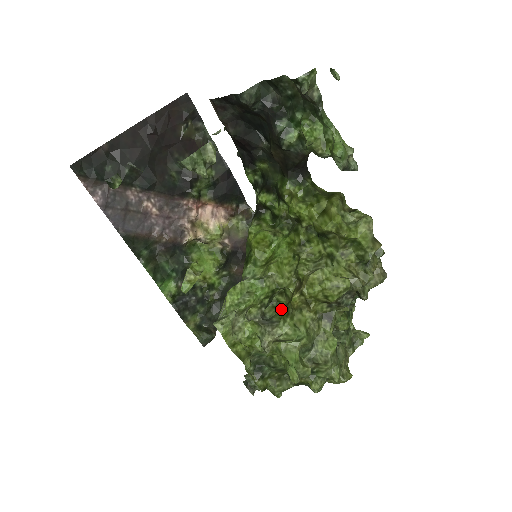
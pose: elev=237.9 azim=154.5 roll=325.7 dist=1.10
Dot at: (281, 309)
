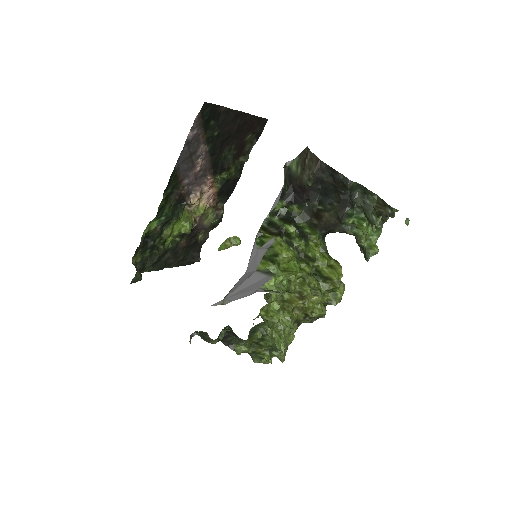
Dot at: occluded
